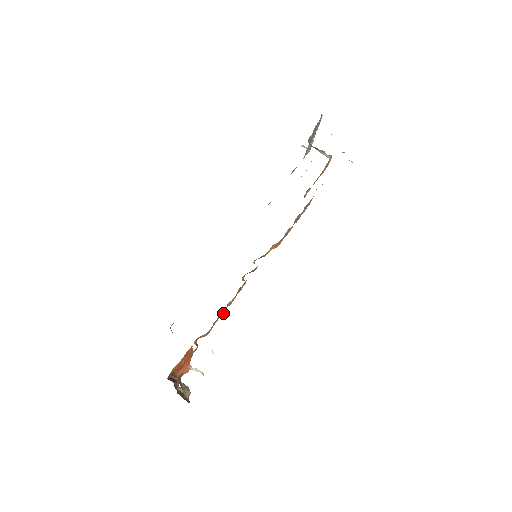
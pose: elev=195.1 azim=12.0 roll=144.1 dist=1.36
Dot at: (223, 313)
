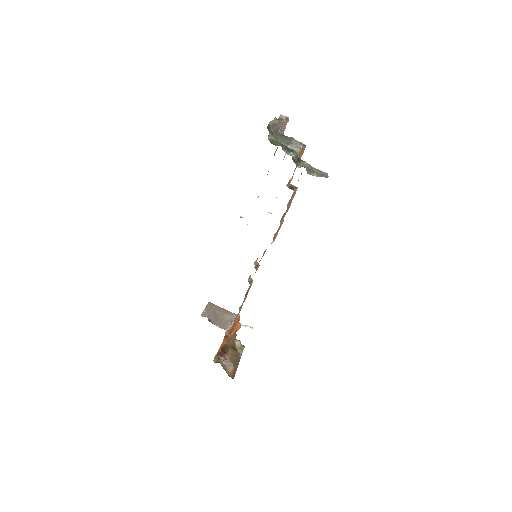
Dot at: occluded
